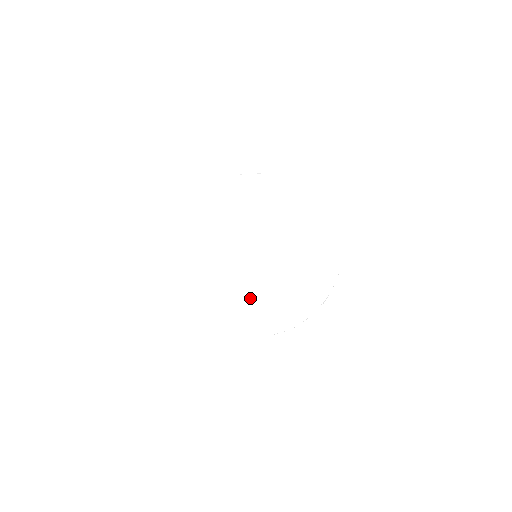
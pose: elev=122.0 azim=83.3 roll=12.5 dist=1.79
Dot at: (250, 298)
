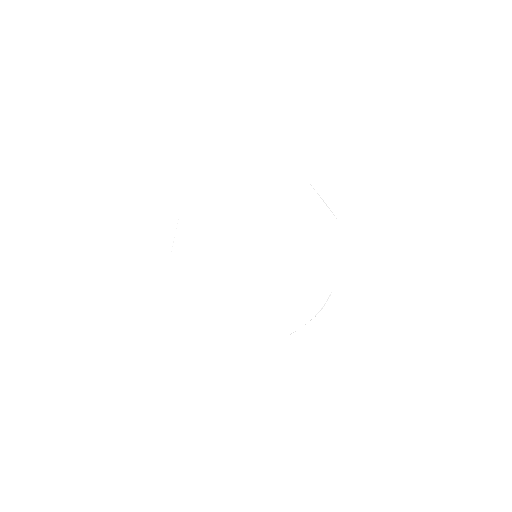
Dot at: (227, 298)
